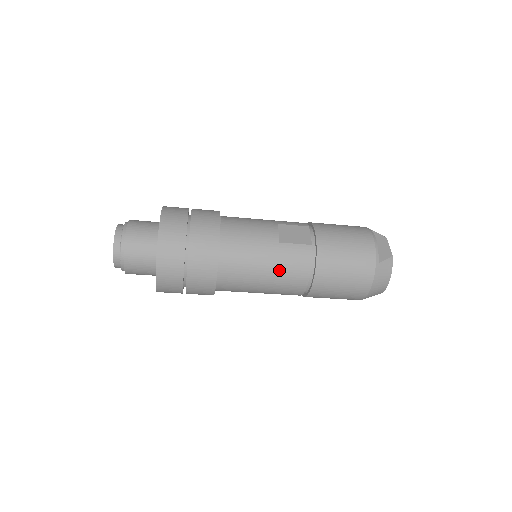
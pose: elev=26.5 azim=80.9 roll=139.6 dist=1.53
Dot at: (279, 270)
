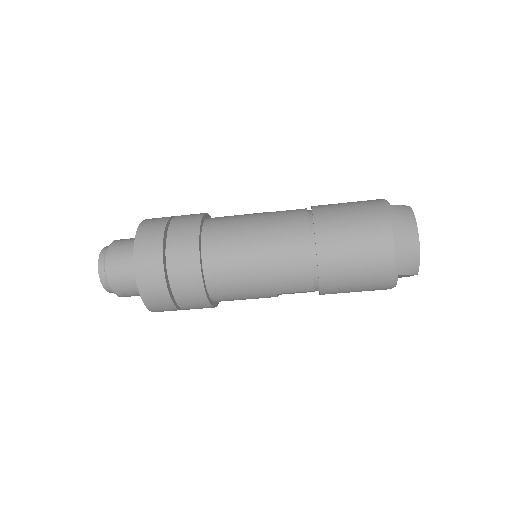
Dot at: (271, 227)
